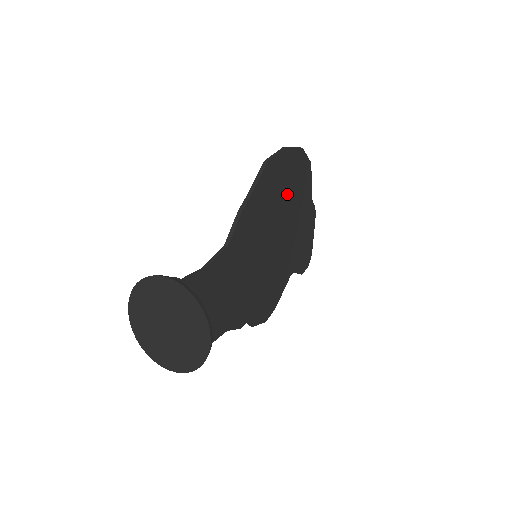
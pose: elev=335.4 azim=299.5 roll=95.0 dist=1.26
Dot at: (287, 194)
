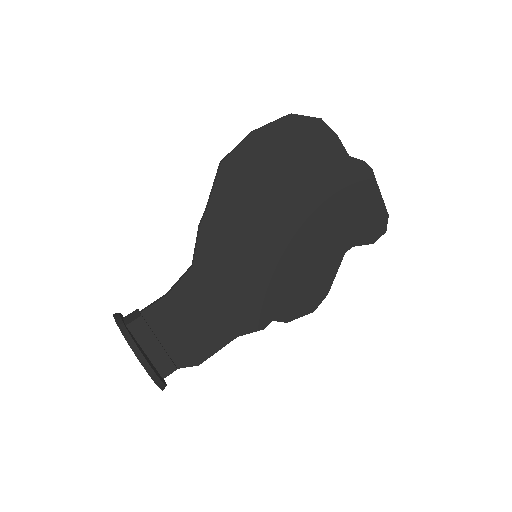
Dot at: (285, 175)
